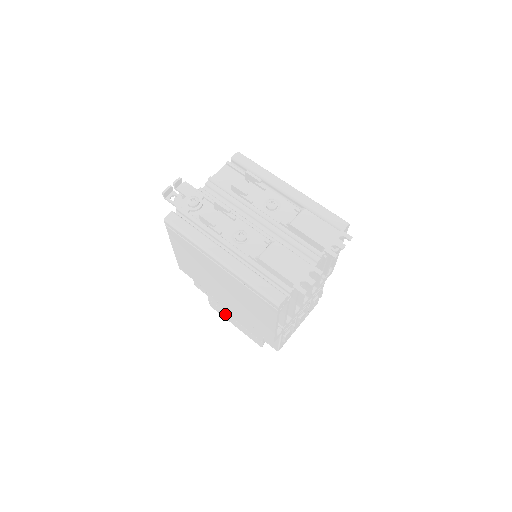
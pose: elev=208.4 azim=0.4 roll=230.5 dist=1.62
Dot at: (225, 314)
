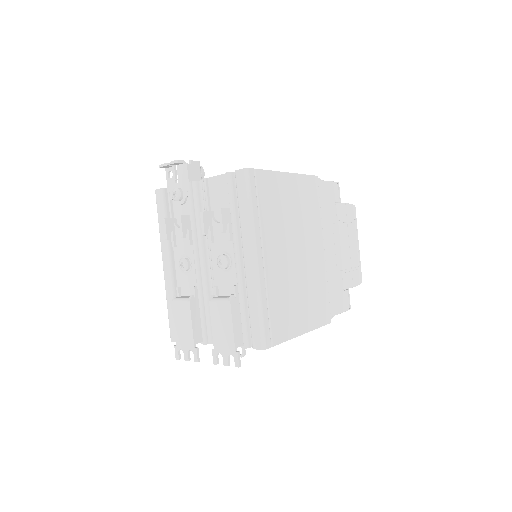
Dot at: occluded
